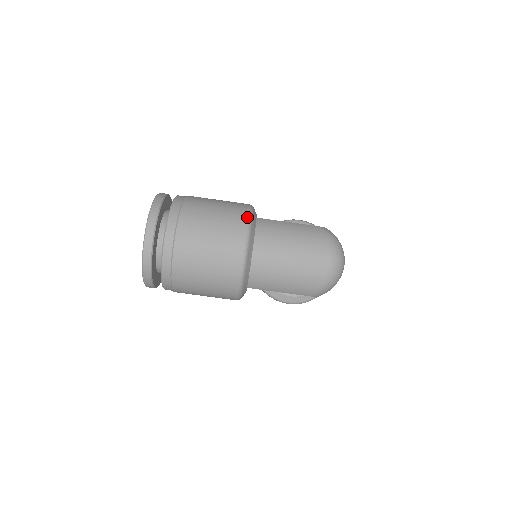
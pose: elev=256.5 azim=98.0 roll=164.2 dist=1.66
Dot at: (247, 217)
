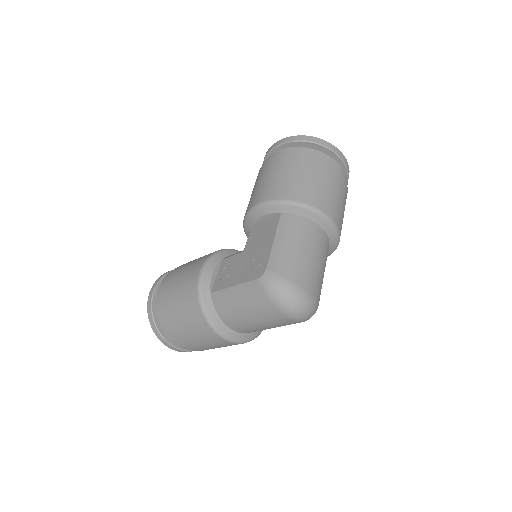
Dot at: (201, 314)
